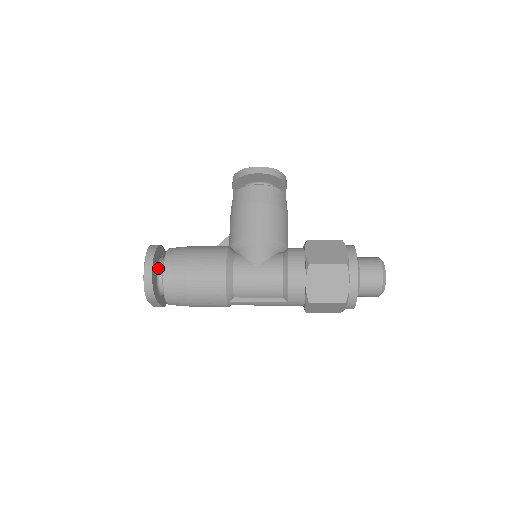
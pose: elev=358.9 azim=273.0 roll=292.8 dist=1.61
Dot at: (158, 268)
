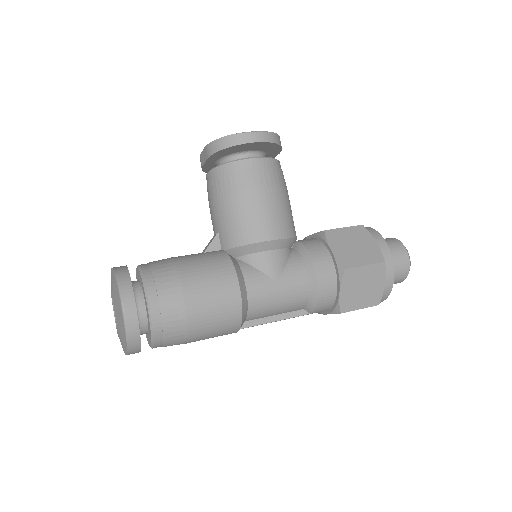
Dot at: occluded
